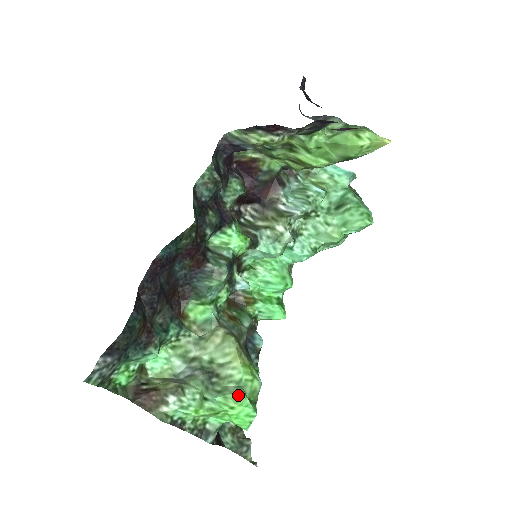
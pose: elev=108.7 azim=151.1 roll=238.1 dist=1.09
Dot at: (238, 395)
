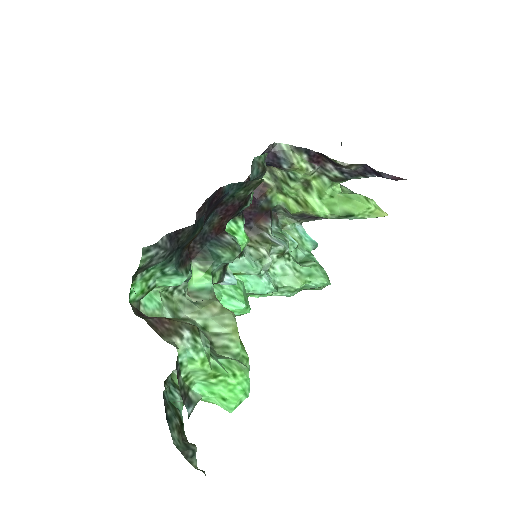
Dot at: (242, 364)
